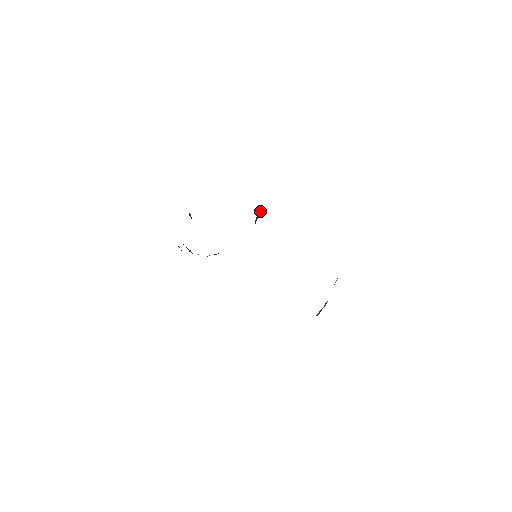
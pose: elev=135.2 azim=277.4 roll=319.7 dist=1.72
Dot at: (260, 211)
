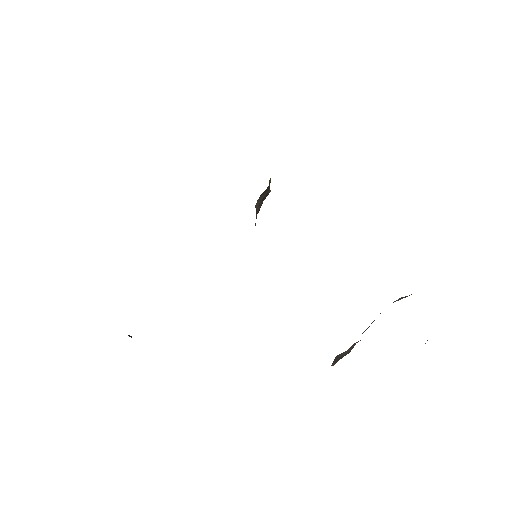
Dot at: (264, 191)
